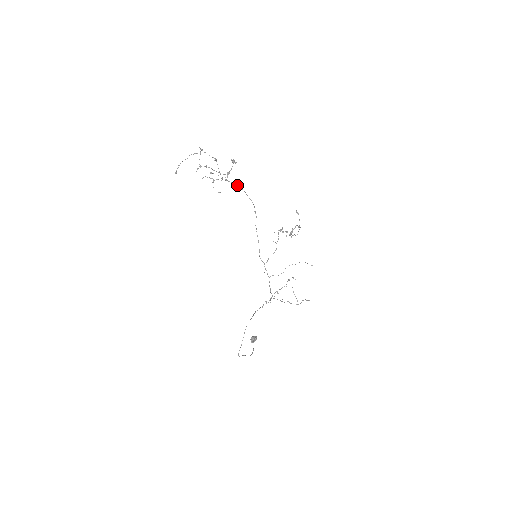
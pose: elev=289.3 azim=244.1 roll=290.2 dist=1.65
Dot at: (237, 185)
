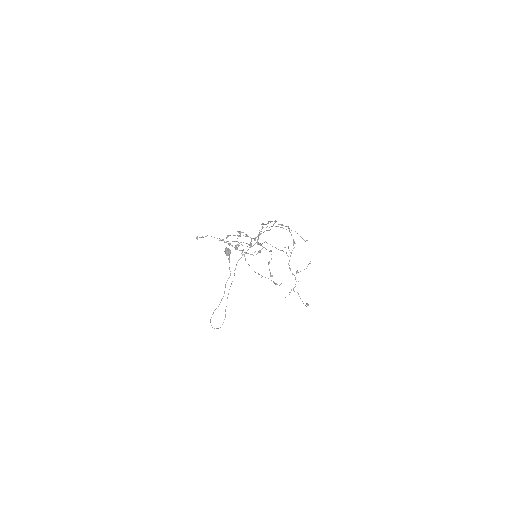
Dot at: occluded
